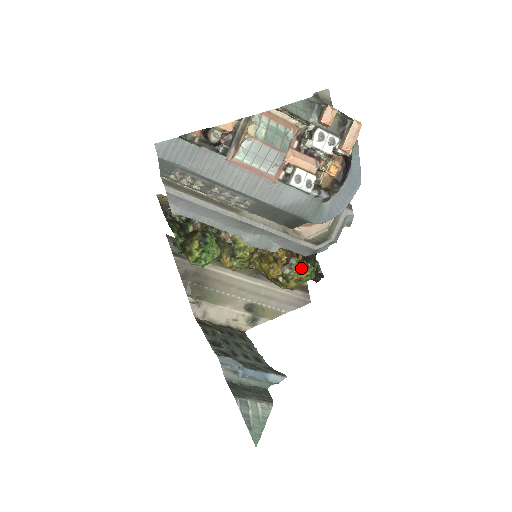
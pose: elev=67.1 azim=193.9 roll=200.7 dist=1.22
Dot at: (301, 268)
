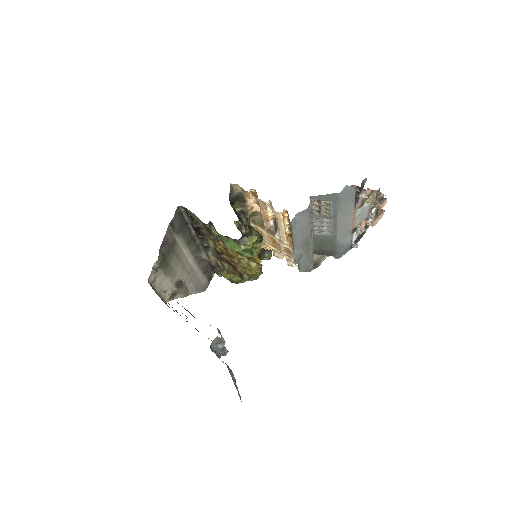
Dot at: occluded
